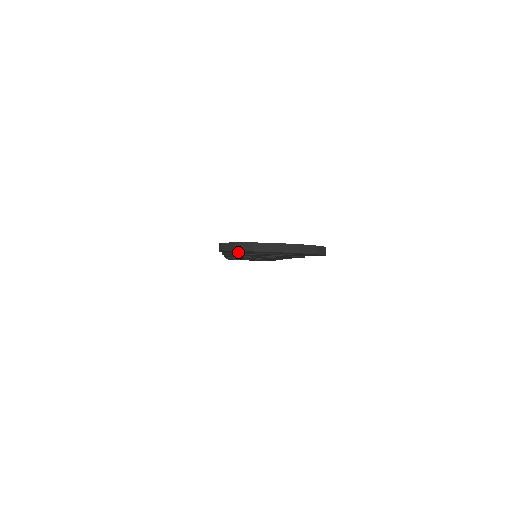
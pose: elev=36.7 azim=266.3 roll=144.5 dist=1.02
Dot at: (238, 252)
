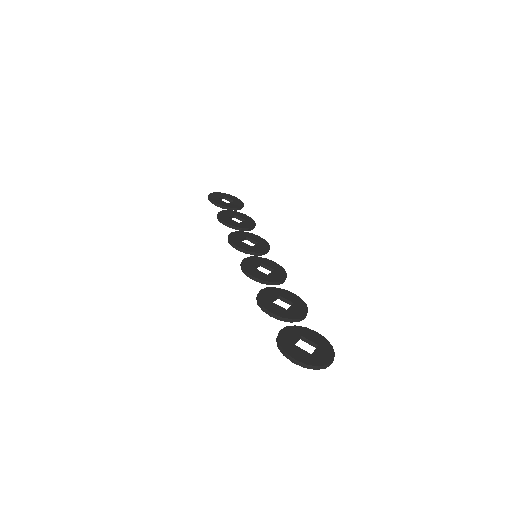
Dot at: (288, 347)
